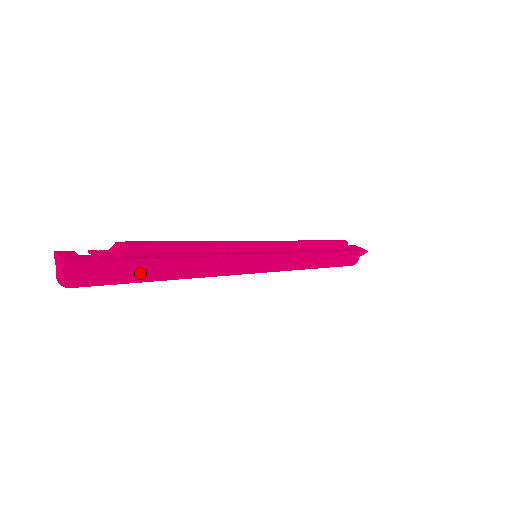
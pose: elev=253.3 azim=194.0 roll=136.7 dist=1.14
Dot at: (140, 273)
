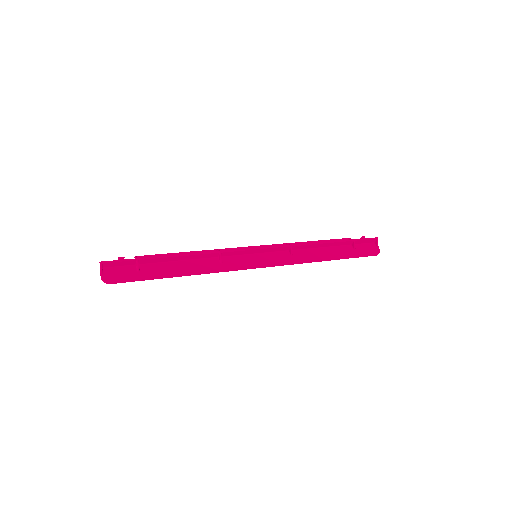
Dot at: (159, 272)
